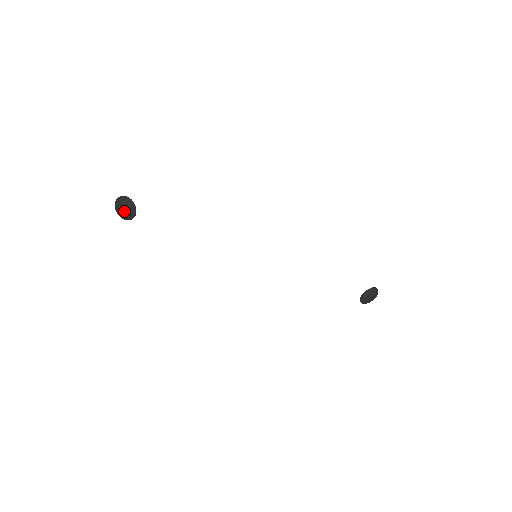
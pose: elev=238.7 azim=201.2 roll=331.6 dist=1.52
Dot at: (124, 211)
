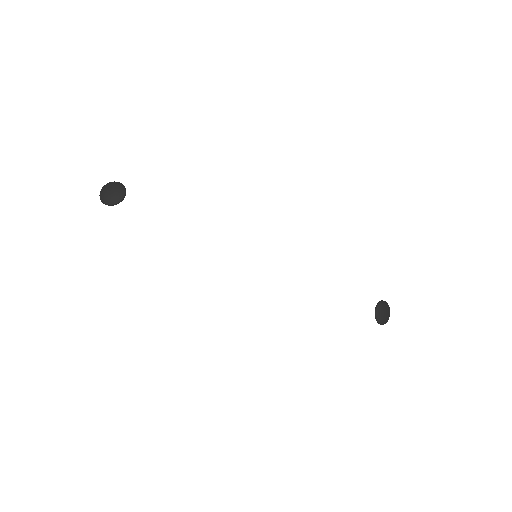
Dot at: (112, 193)
